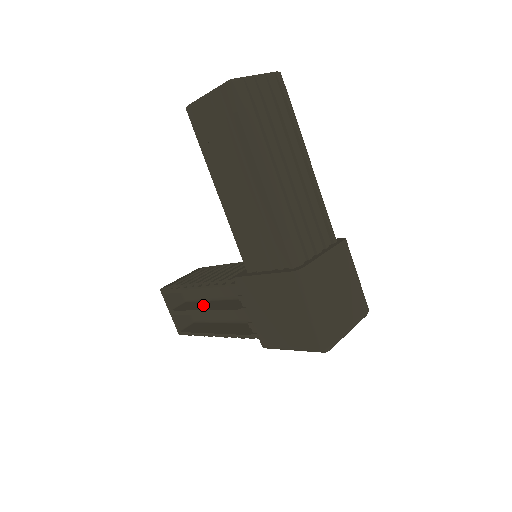
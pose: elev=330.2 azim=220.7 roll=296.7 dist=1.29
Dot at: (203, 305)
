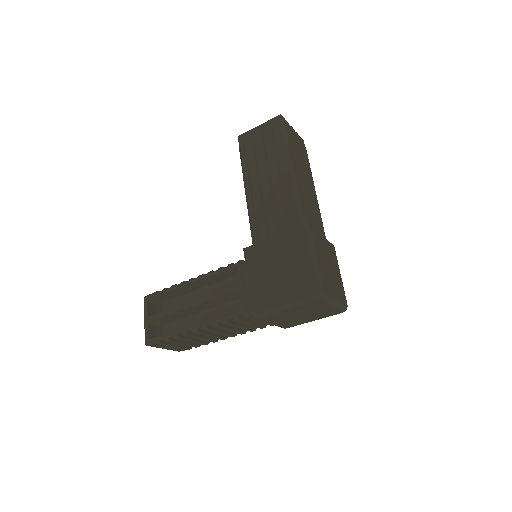
Dot at: occluded
